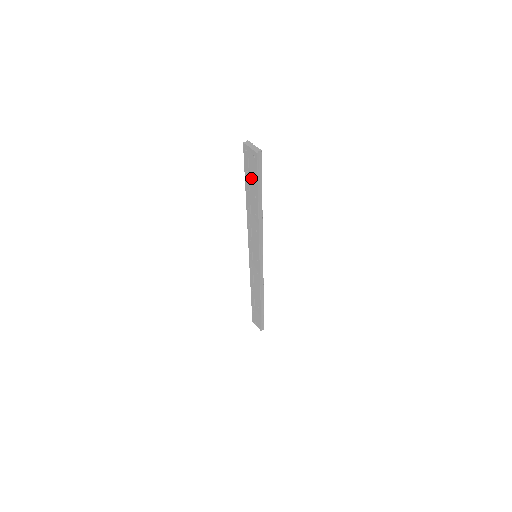
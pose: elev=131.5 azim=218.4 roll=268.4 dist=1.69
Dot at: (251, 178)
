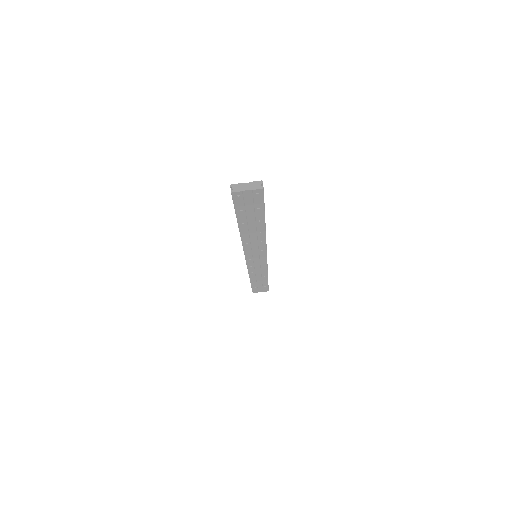
Dot at: (250, 212)
